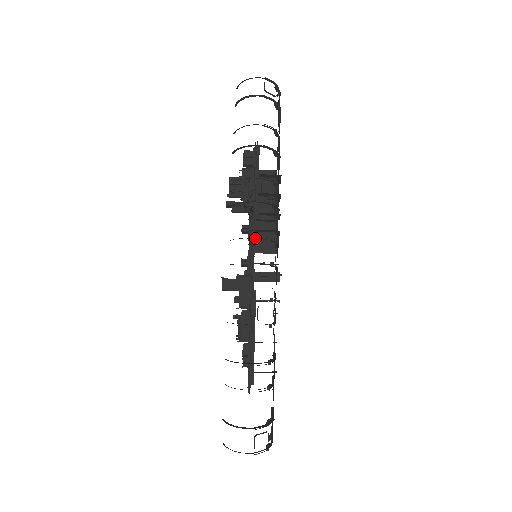
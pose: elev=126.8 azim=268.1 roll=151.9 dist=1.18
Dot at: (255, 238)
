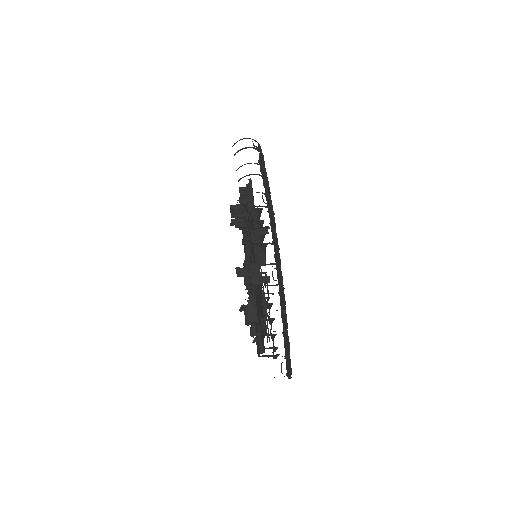
Dot at: occluded
